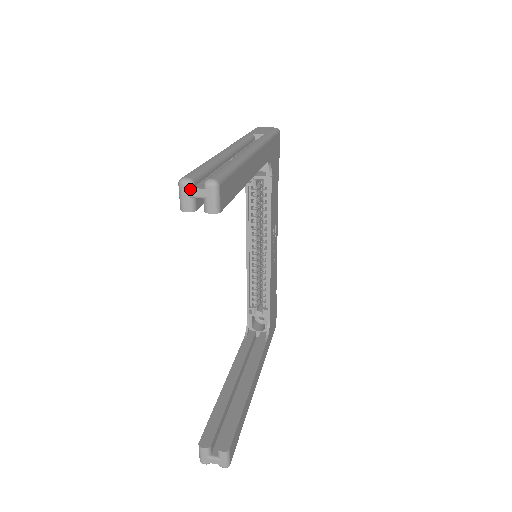
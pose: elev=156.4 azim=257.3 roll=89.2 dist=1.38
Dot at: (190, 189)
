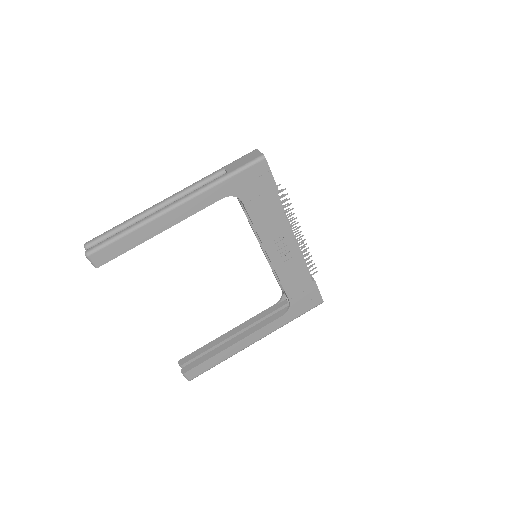
Dot at: occluded
